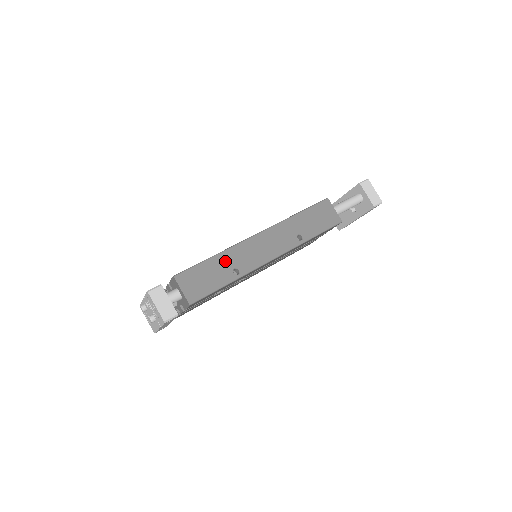
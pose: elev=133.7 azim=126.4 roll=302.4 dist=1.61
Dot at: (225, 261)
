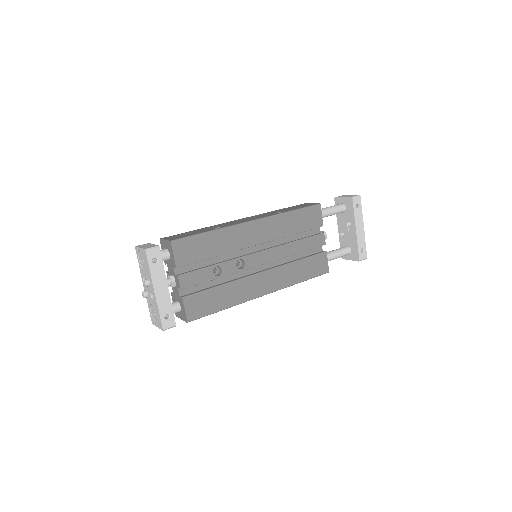
Dot at: (207, 228)
